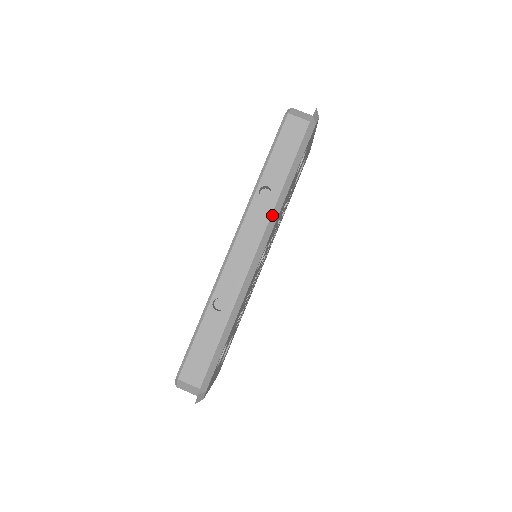
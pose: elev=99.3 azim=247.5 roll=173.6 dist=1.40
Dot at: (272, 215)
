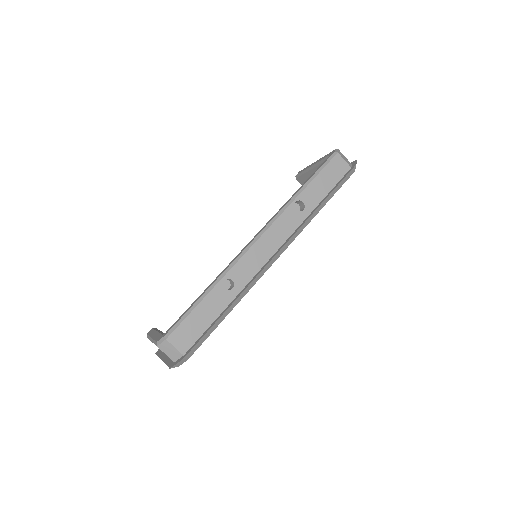
Dot at: (301, 227)
